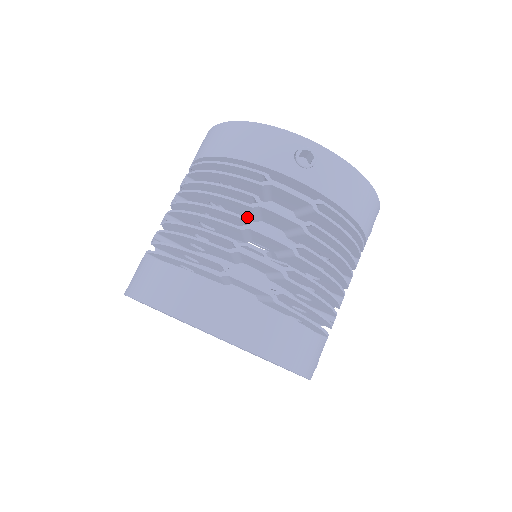
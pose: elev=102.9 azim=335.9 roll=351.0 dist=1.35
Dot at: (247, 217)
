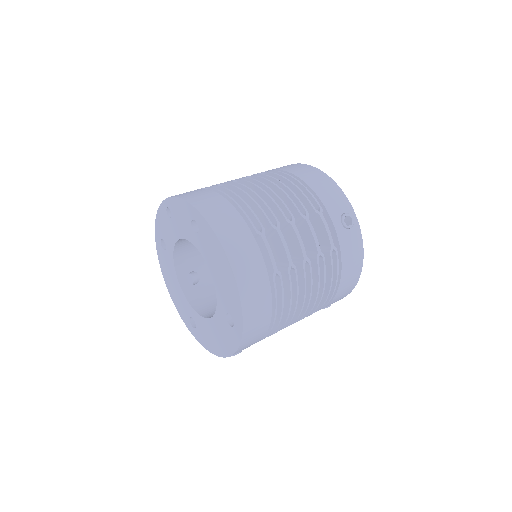
Dot at: occluded
